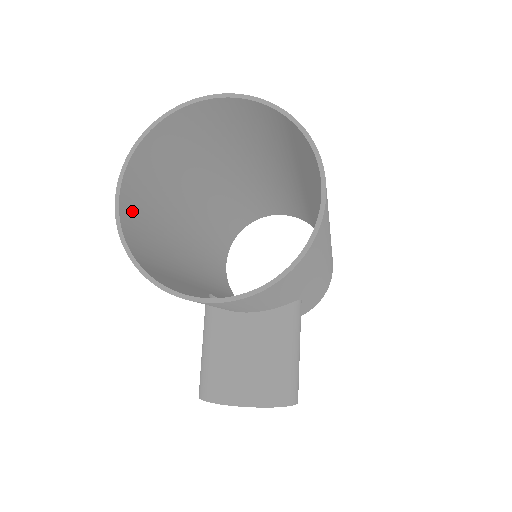
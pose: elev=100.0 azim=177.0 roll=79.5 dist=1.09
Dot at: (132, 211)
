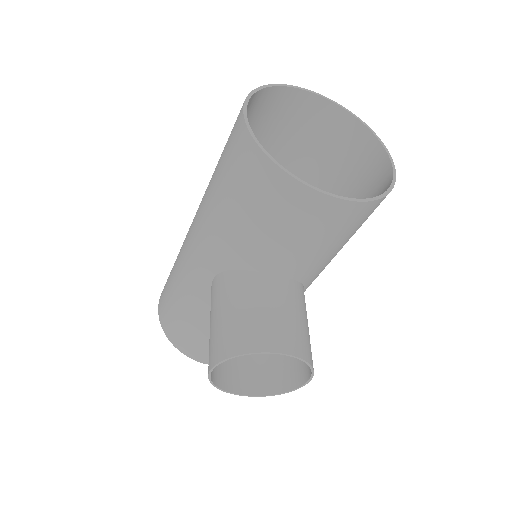
Dot at: occluded
